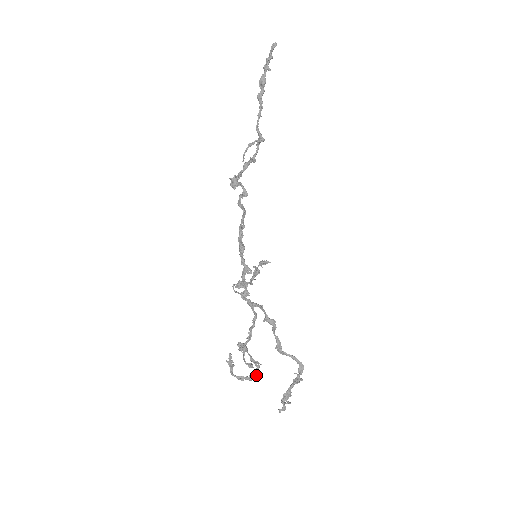
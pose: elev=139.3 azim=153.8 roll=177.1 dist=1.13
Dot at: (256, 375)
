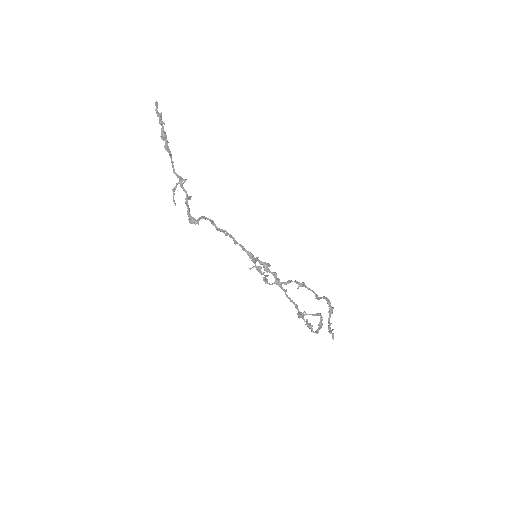
Dot at: occluded
